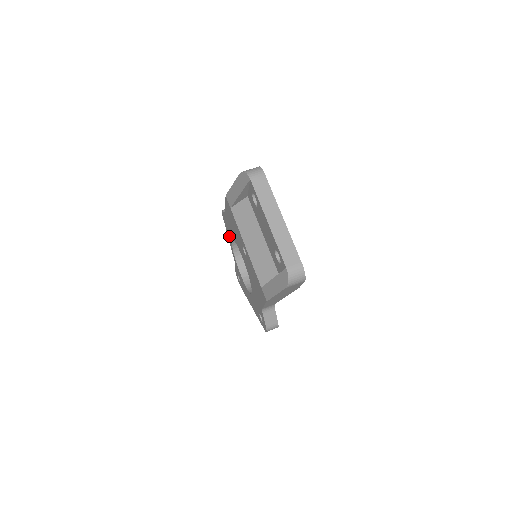
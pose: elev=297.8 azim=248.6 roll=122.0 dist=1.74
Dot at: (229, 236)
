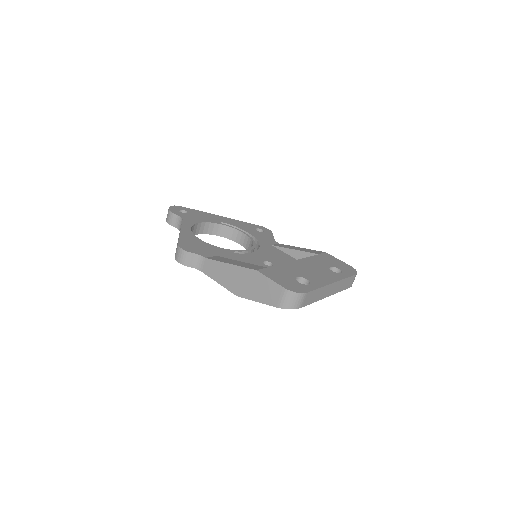
Dot at: occluded
